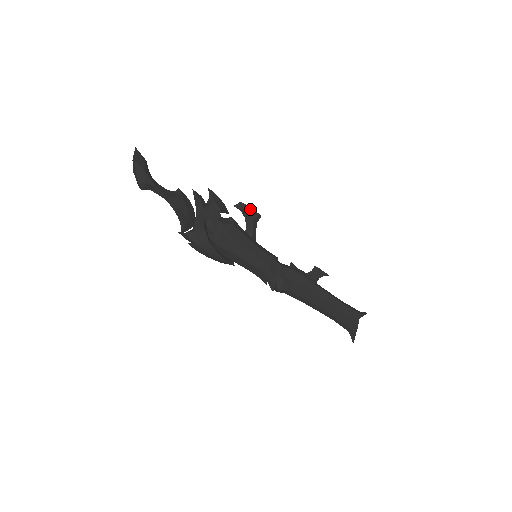
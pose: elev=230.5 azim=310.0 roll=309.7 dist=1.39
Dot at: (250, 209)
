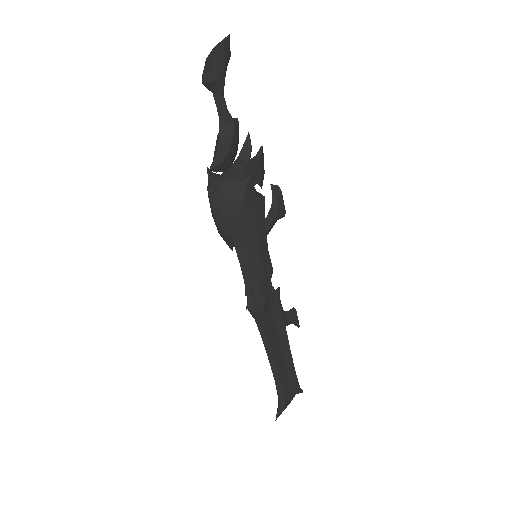
Dot at: (282, 200)
